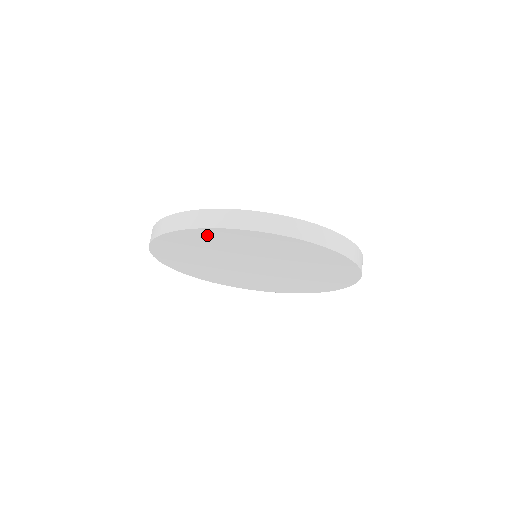
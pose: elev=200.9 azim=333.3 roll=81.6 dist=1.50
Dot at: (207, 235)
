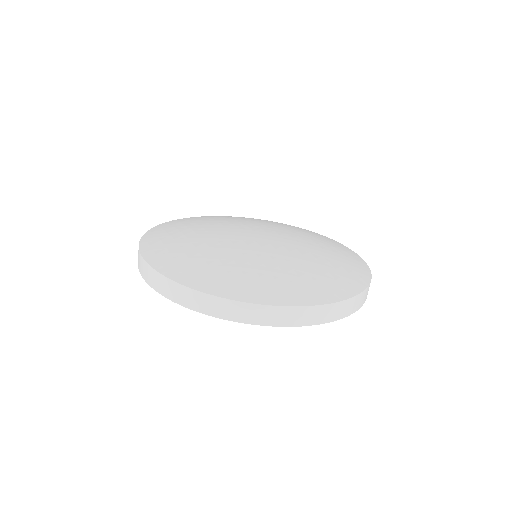
Dot at: occluded
